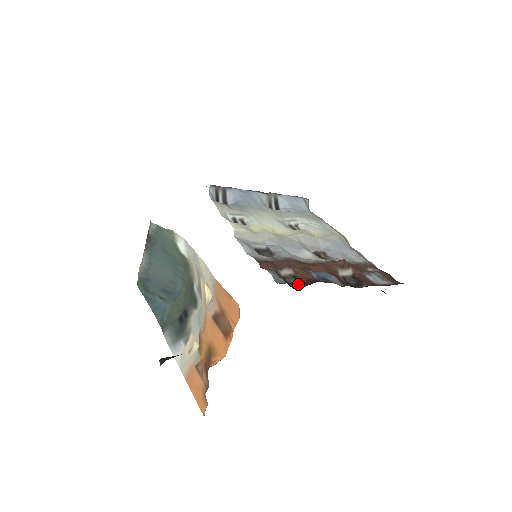
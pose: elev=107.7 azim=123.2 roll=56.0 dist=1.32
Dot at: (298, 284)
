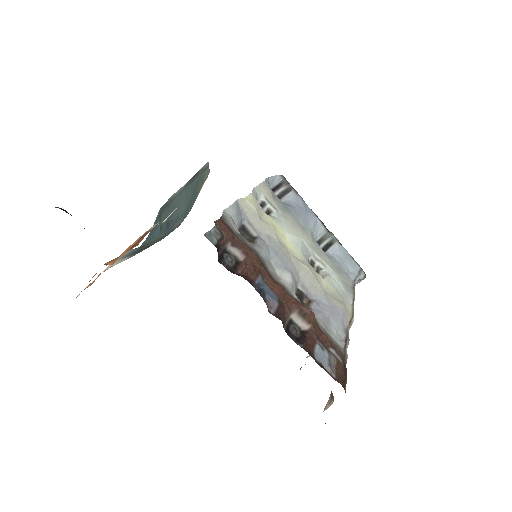
Dot at: (231, 267)
